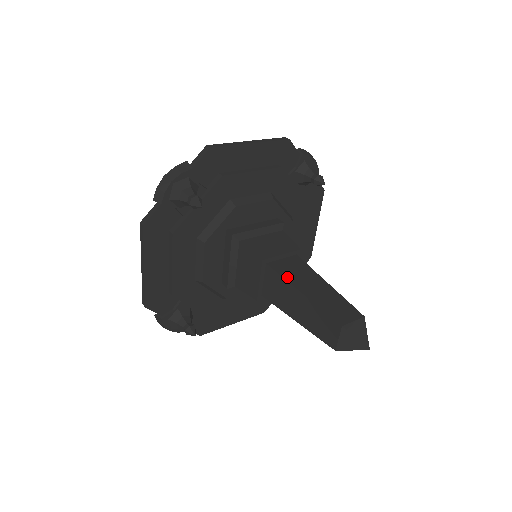
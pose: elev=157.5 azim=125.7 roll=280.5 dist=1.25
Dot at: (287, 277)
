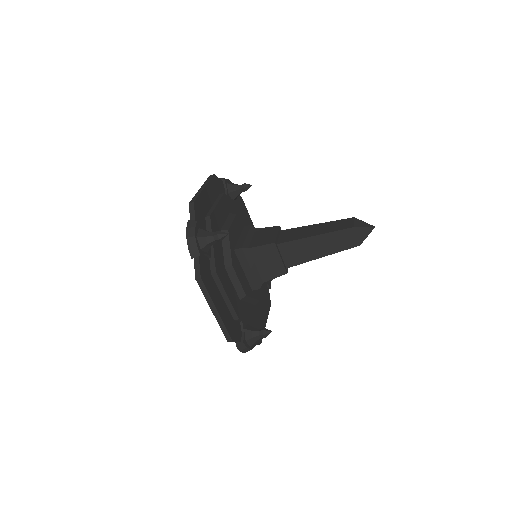
Dot at: (297, 238)
